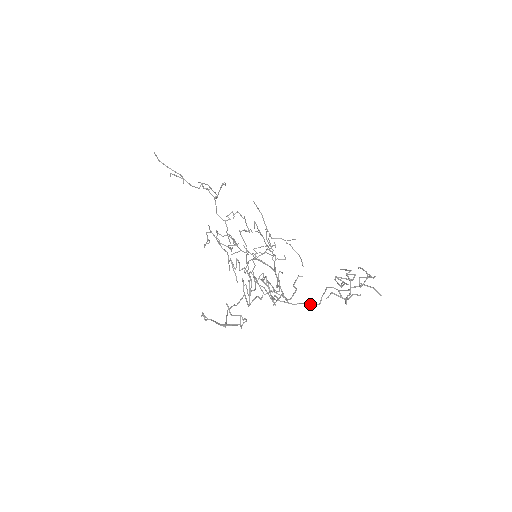
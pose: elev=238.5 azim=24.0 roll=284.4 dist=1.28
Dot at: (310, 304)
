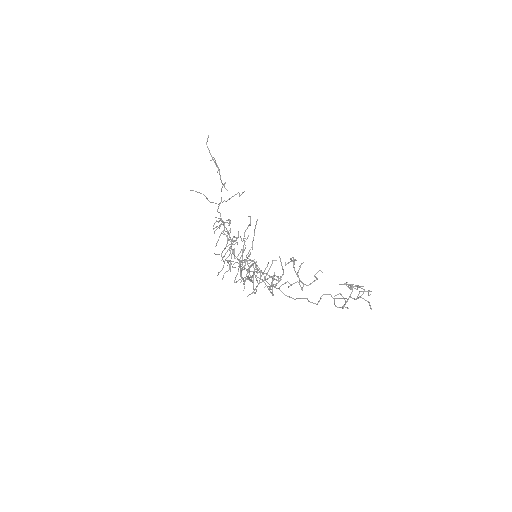
Dot at: occluded
